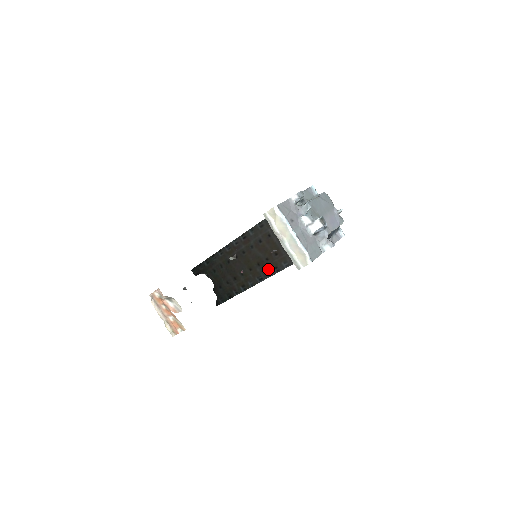
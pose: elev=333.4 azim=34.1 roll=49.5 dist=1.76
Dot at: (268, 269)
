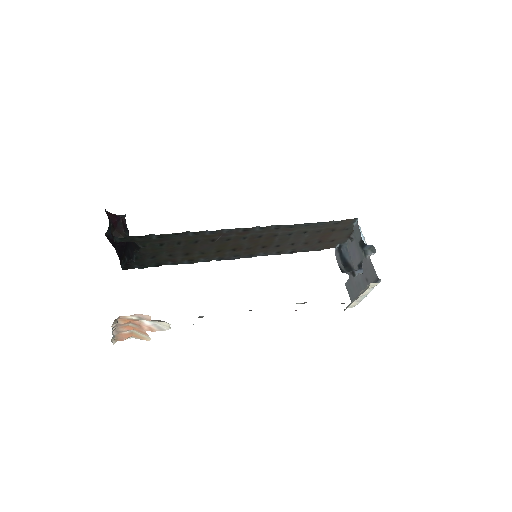
Dot at: (240, 254)
